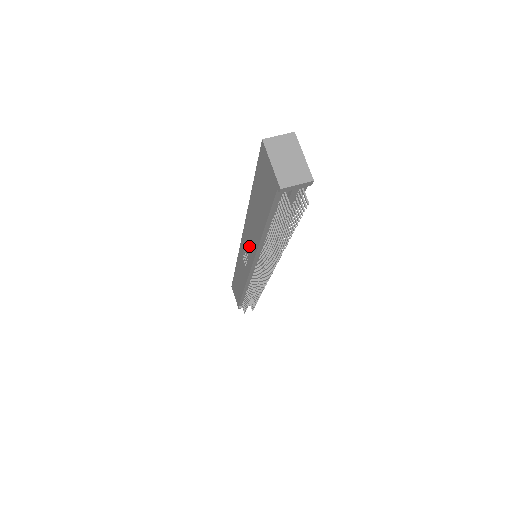
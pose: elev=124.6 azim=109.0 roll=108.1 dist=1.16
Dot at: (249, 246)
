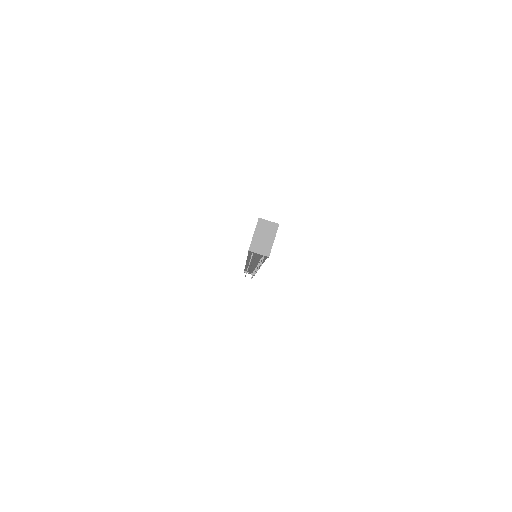
Dot at: occluded
